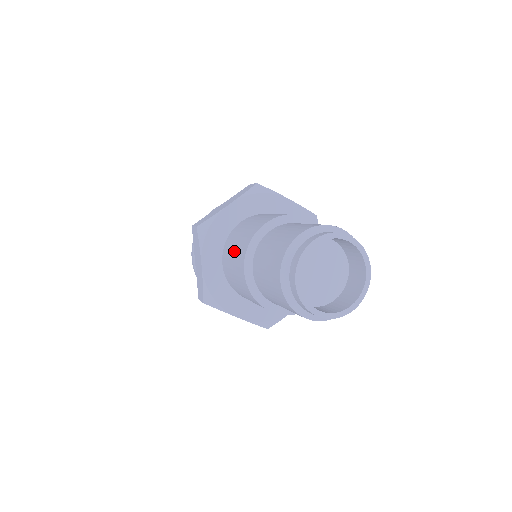
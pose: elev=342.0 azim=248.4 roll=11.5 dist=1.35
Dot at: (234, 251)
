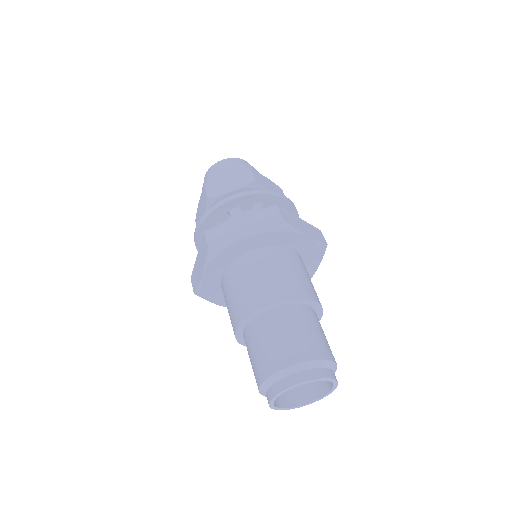
Dot at: (235, 294)
